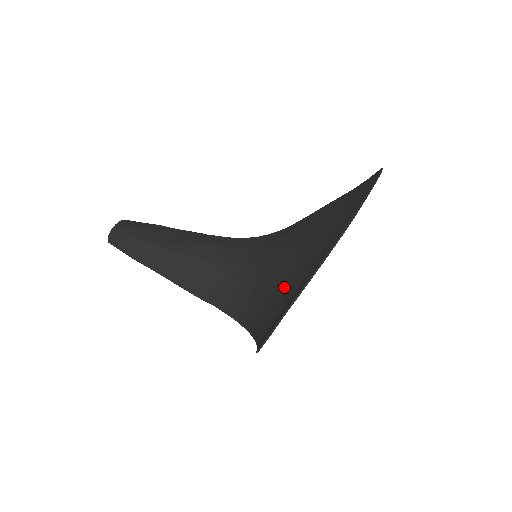
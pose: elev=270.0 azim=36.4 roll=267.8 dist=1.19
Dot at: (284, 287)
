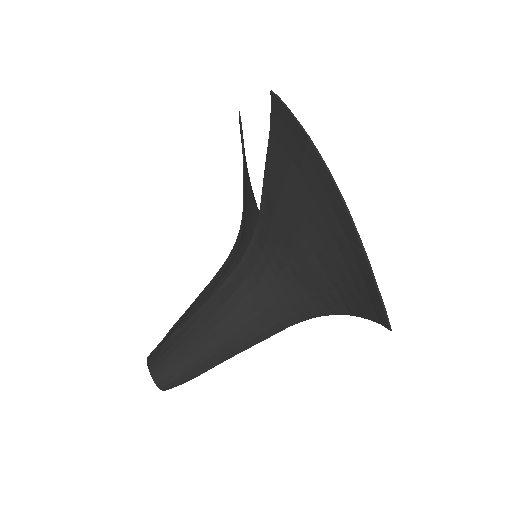
Dot at: (337, 266)
